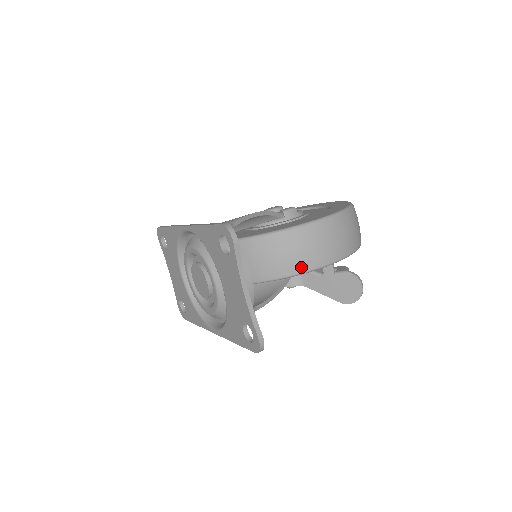
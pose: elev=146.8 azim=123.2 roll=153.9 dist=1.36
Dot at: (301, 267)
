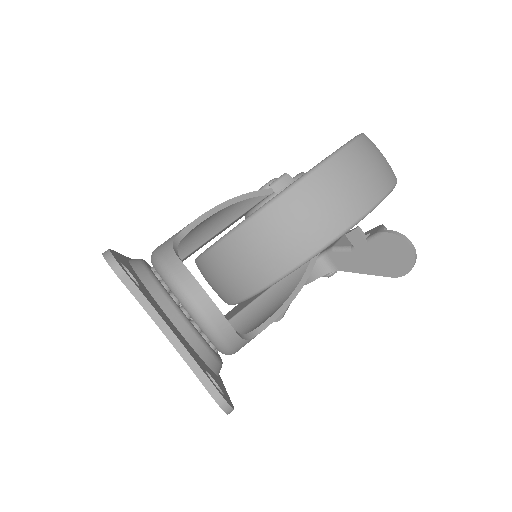
Dot at: (299, 254)
